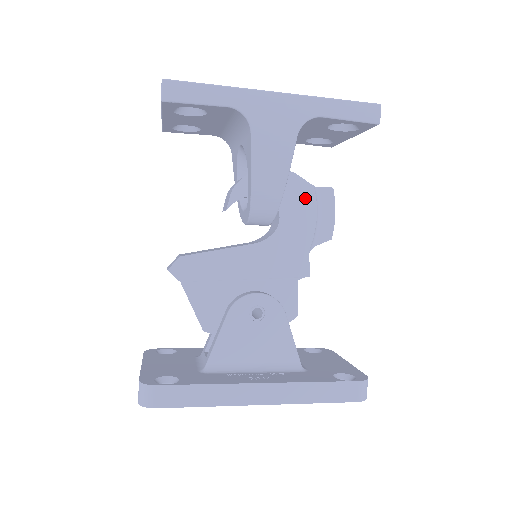
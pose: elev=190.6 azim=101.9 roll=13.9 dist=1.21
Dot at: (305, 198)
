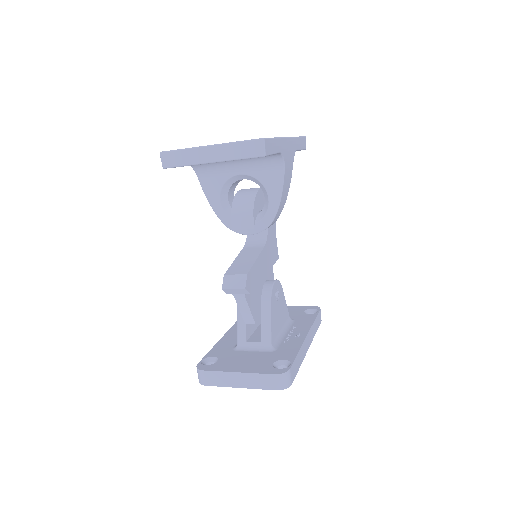
Dot at: occluded
